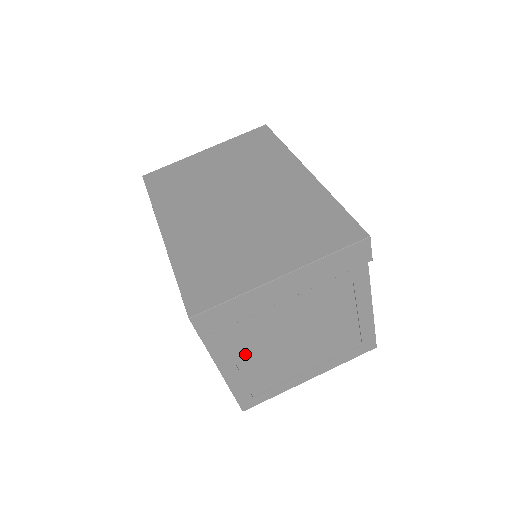
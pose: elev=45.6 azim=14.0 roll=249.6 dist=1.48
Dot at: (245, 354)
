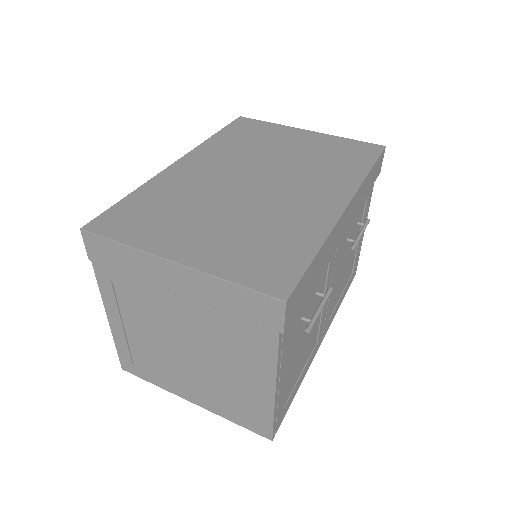
Dot at: (131, 314)
